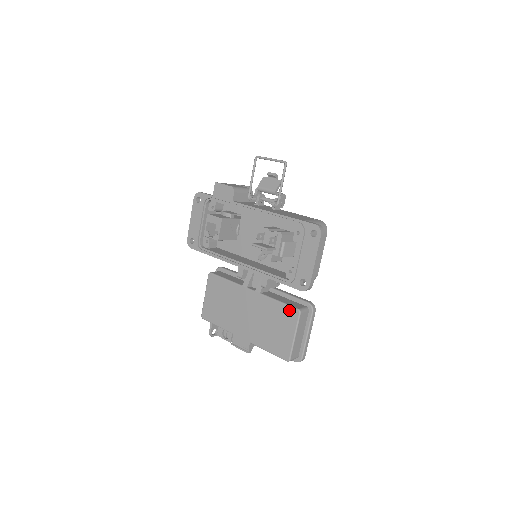
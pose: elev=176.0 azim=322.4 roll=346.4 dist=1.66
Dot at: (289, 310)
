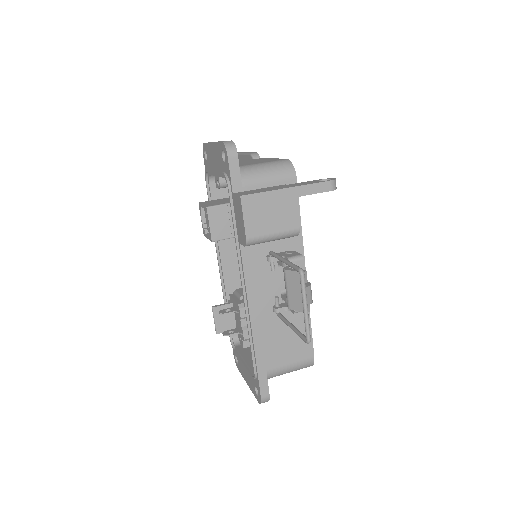
Dot at: occluded
